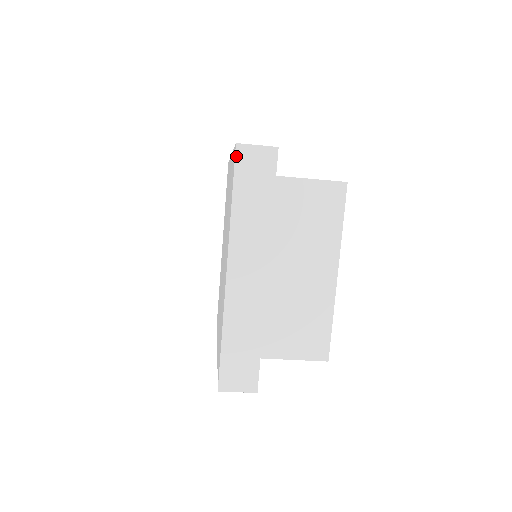
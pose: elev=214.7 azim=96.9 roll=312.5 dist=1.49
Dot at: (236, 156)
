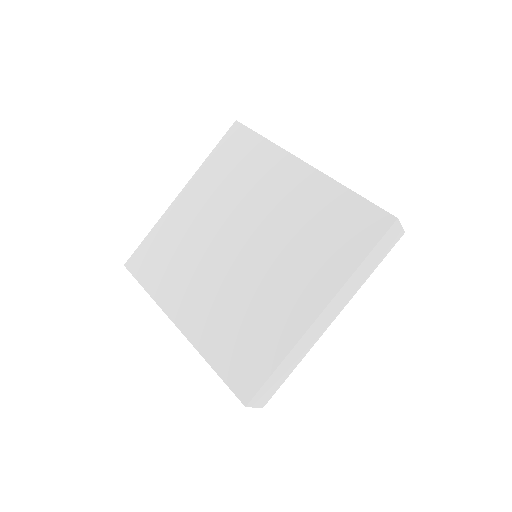
Dot at: (390, 228)
